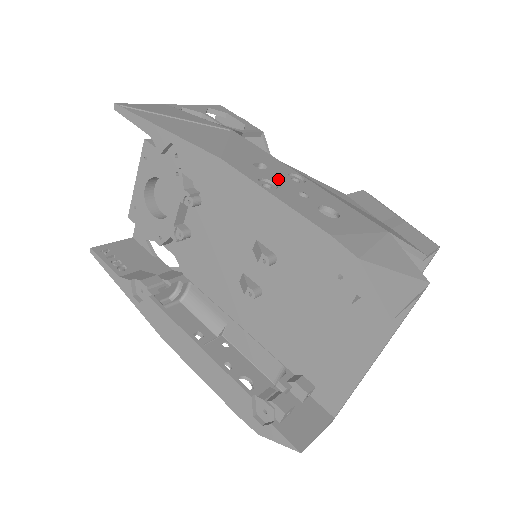
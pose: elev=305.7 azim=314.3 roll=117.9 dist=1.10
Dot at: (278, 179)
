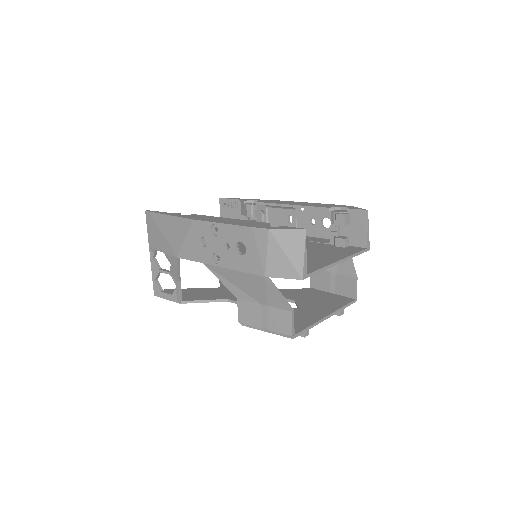
Dot at: (302, 218)
